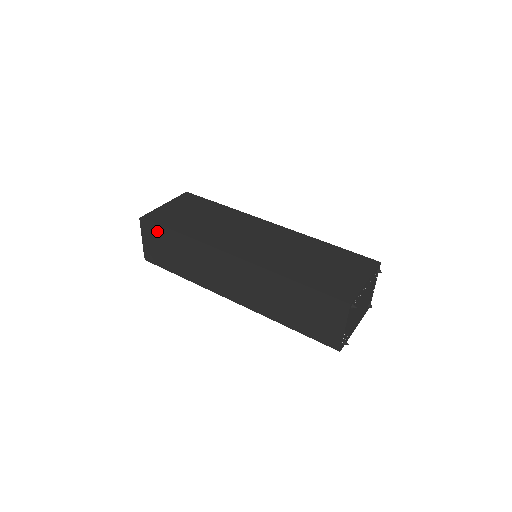
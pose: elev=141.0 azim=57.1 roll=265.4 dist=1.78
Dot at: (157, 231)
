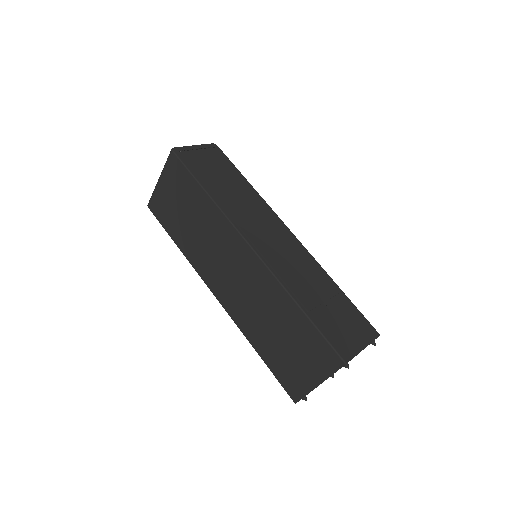
Dot at: occluded
